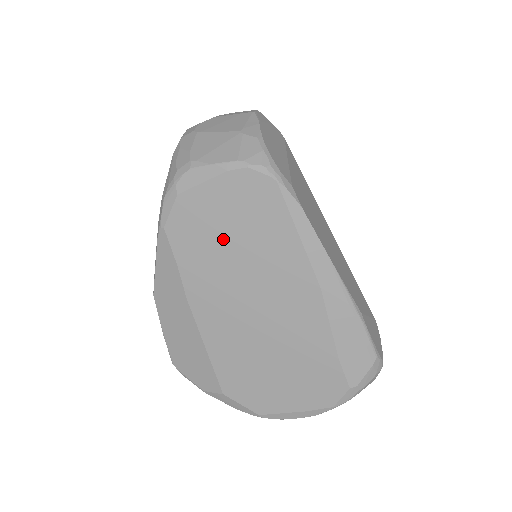
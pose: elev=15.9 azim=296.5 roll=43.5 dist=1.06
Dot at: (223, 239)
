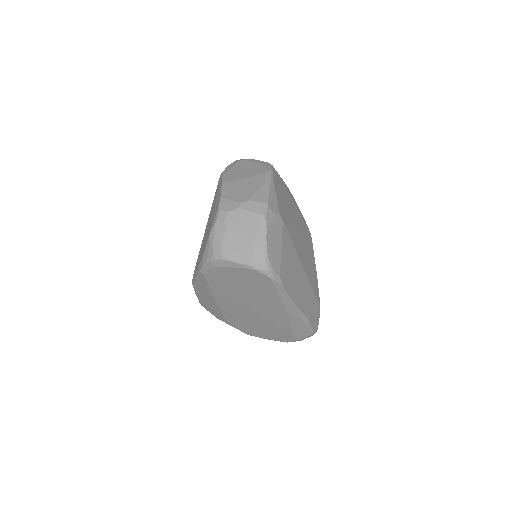
Dot at: (237, 286)
